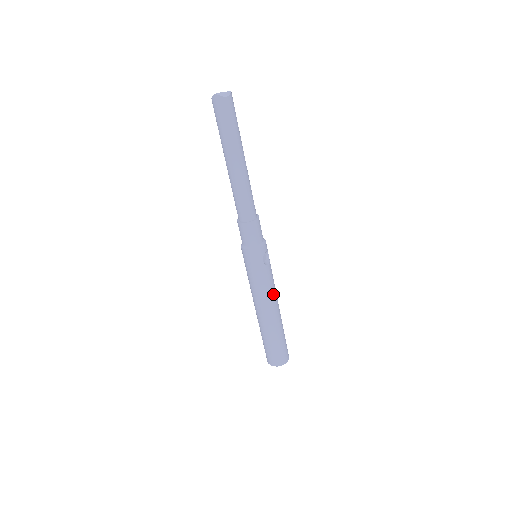
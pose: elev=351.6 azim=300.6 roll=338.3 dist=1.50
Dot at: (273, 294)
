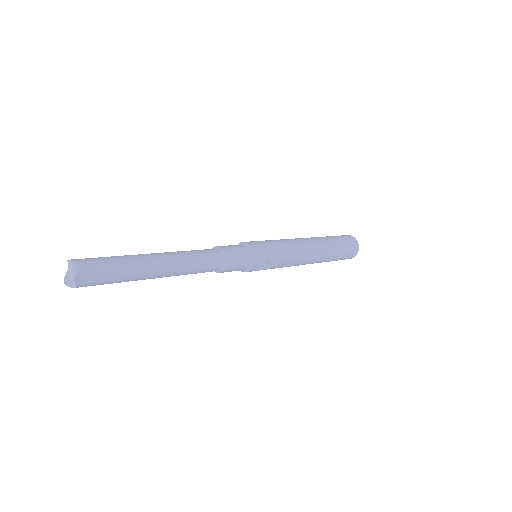
Dot at: (295, 265)
